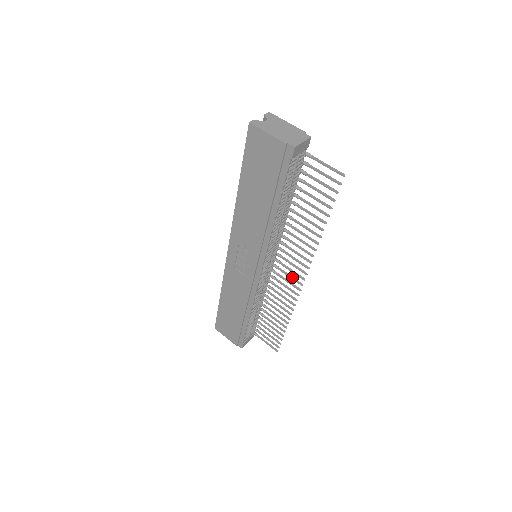
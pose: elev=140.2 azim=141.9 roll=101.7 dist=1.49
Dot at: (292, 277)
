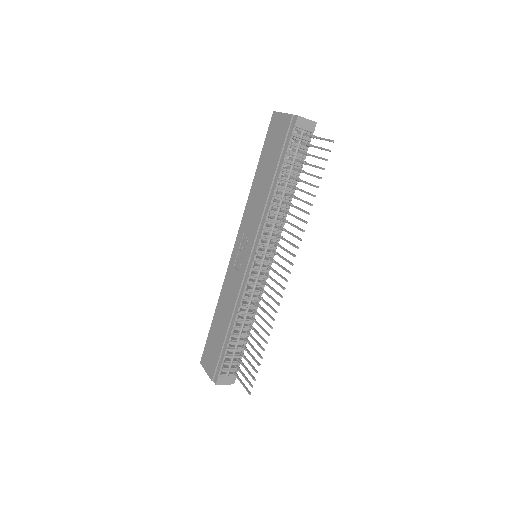
Dot at: (281, 275)
